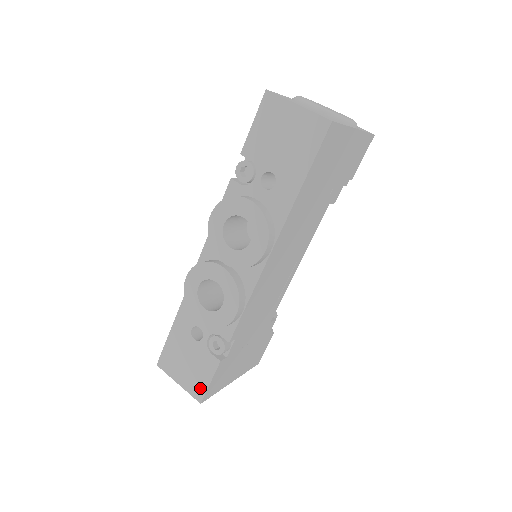
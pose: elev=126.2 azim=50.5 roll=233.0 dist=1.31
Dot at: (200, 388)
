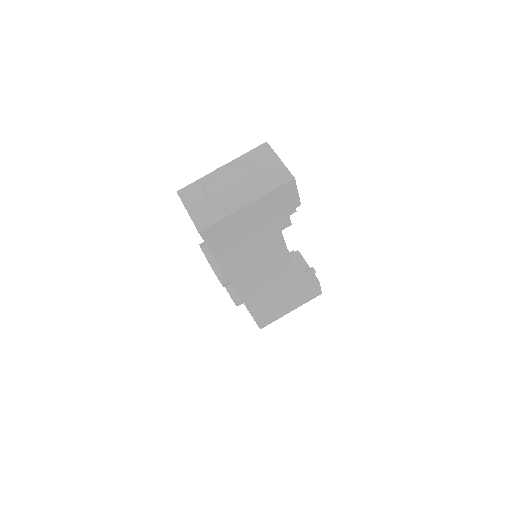
Dot at: occluded
